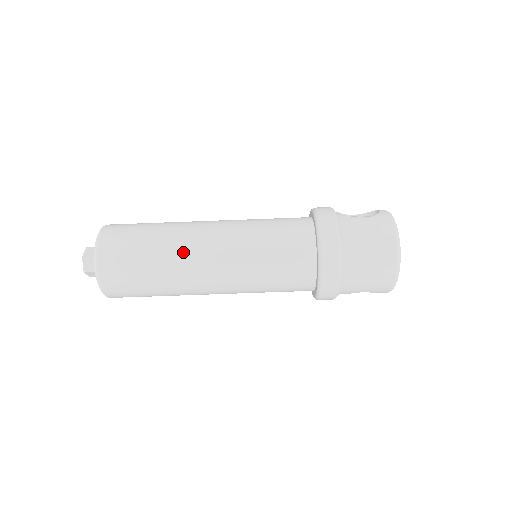
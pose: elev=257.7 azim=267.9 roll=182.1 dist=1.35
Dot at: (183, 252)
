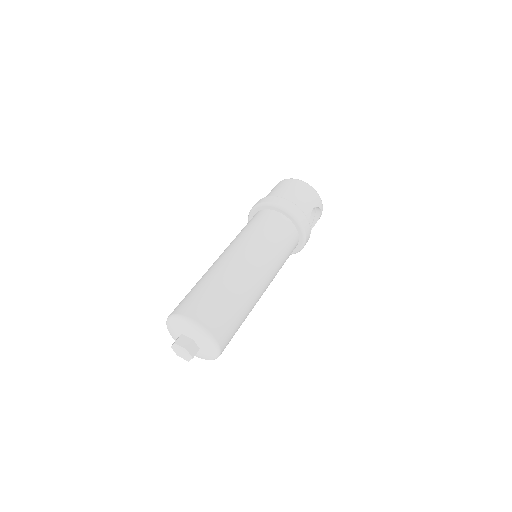
Dot at: (219, 267)
